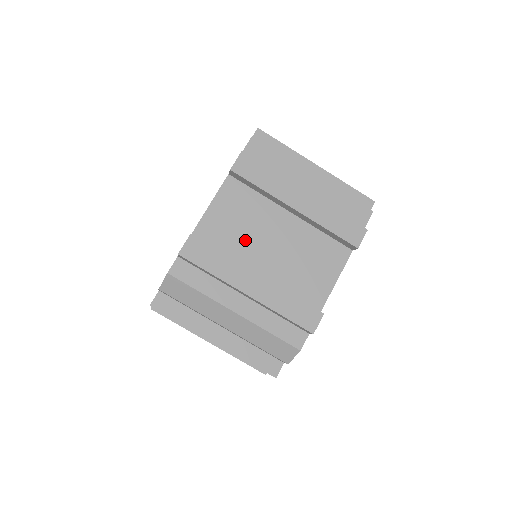
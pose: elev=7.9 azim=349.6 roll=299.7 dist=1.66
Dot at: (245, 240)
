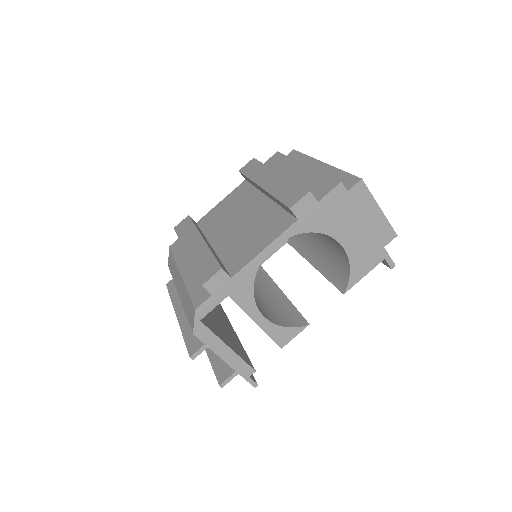
Dot at: (223, 221)
